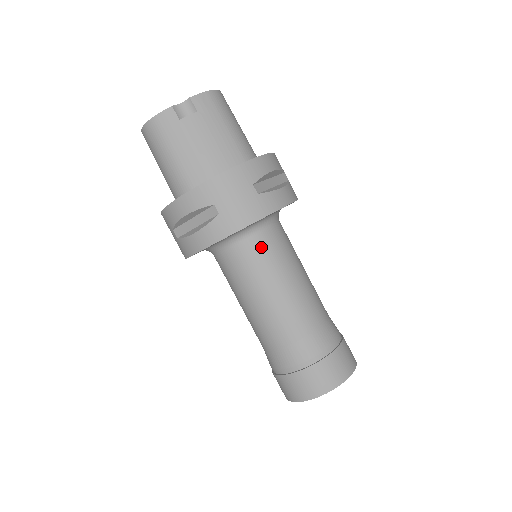
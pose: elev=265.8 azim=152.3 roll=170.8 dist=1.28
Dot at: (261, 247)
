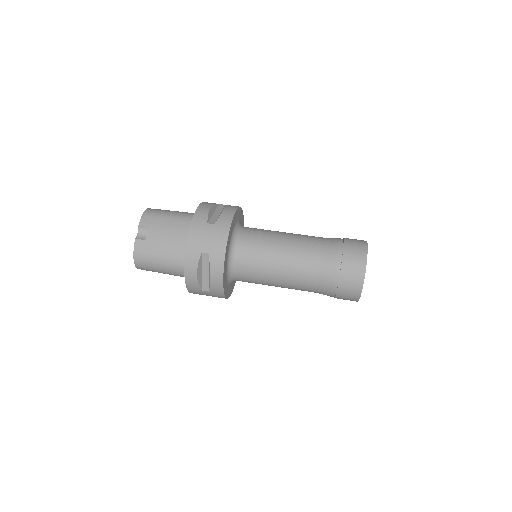
Dot at: (248, 246)
